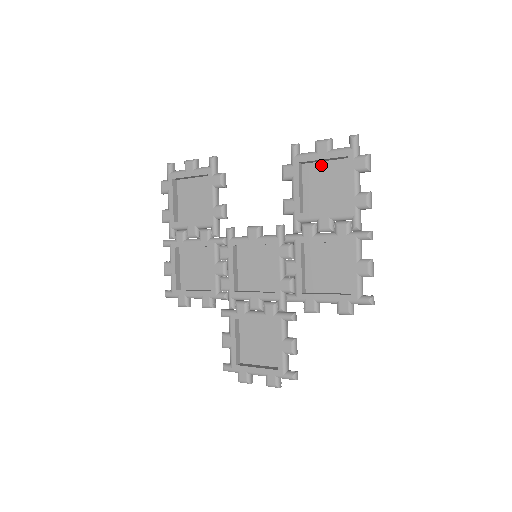
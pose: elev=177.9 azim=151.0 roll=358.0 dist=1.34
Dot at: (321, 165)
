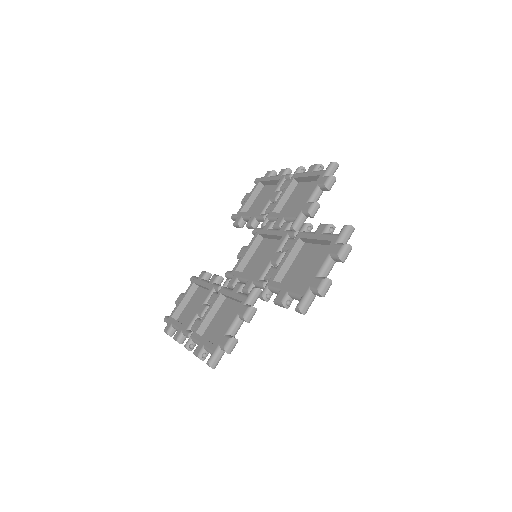
Dot at: (254, 203)
